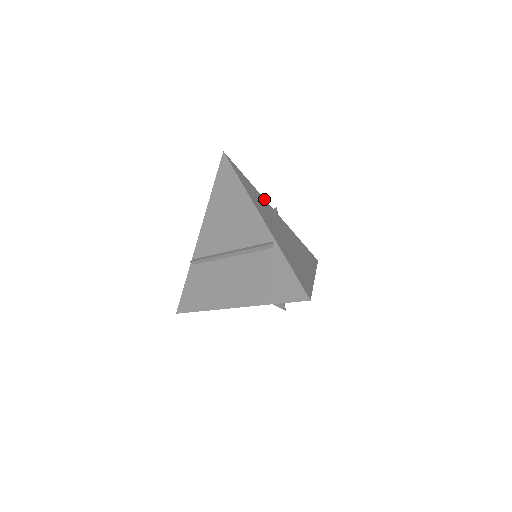
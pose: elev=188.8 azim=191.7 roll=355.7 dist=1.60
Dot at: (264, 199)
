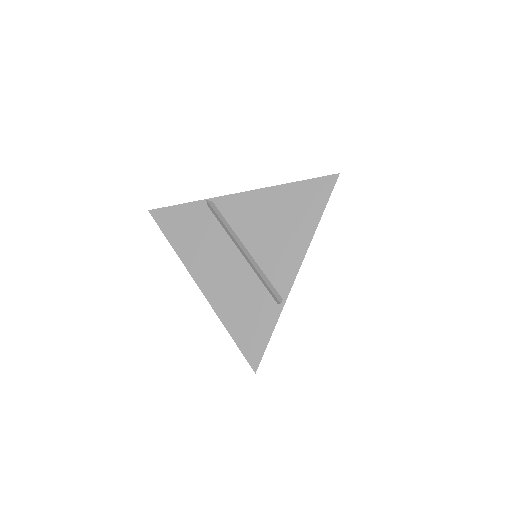
Dot at: occluded
